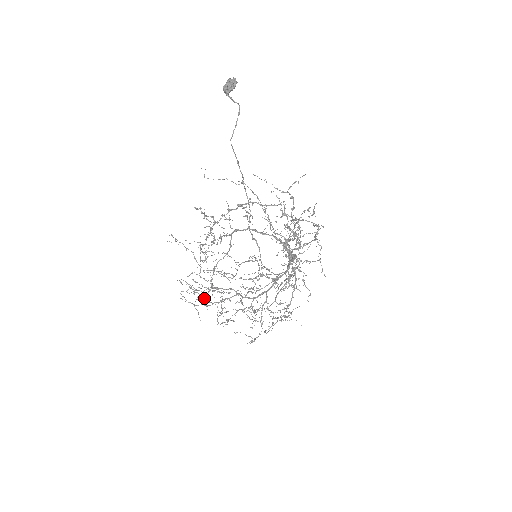
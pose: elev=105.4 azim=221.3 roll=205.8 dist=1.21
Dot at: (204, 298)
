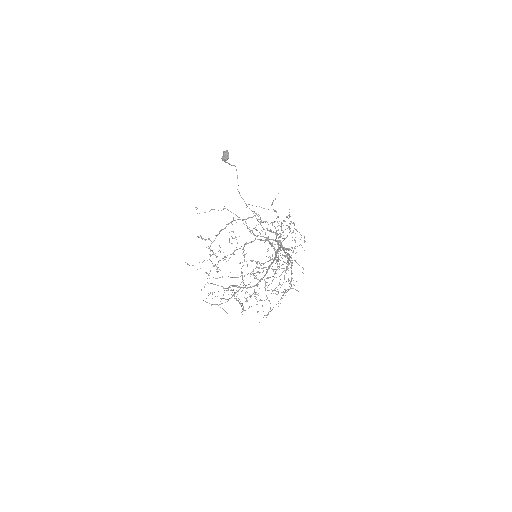
Dot at: (221, 298)
